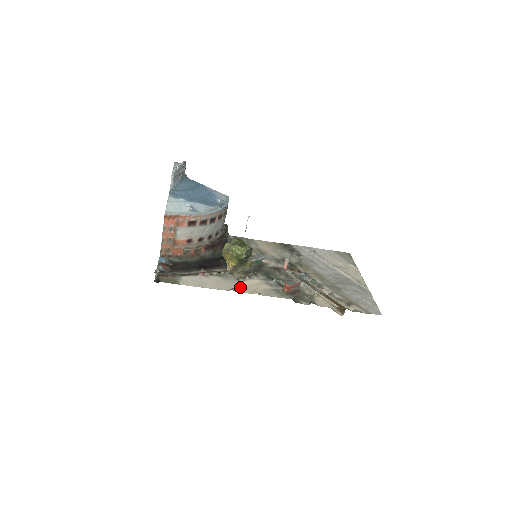
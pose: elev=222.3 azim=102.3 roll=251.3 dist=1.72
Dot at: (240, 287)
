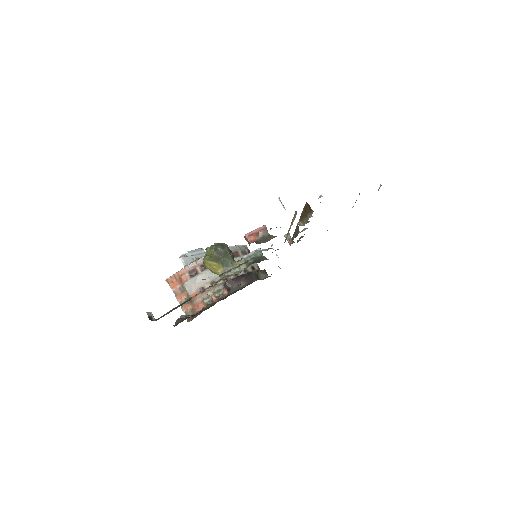
Dot at: occluded
